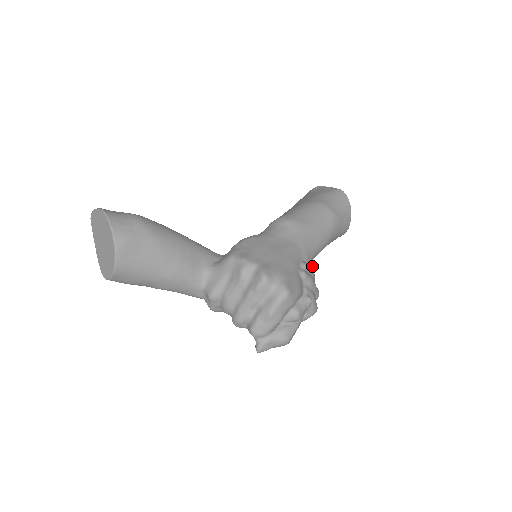
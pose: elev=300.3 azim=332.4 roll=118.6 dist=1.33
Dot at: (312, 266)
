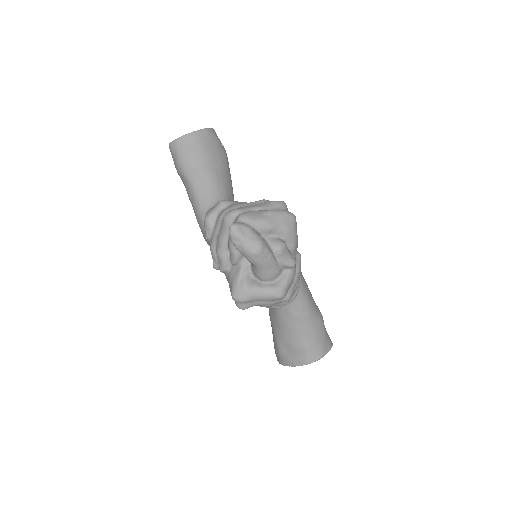
Dot at: (299, 282)
